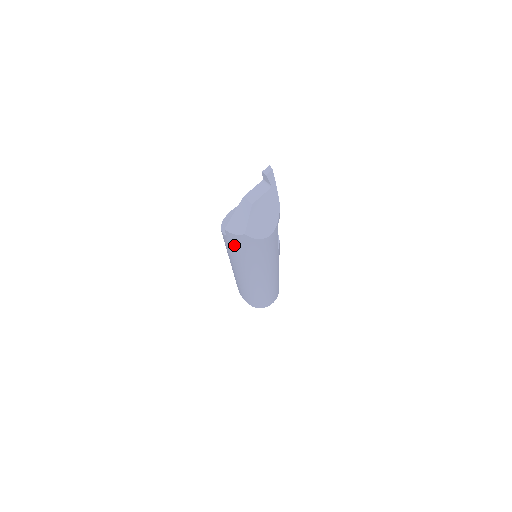
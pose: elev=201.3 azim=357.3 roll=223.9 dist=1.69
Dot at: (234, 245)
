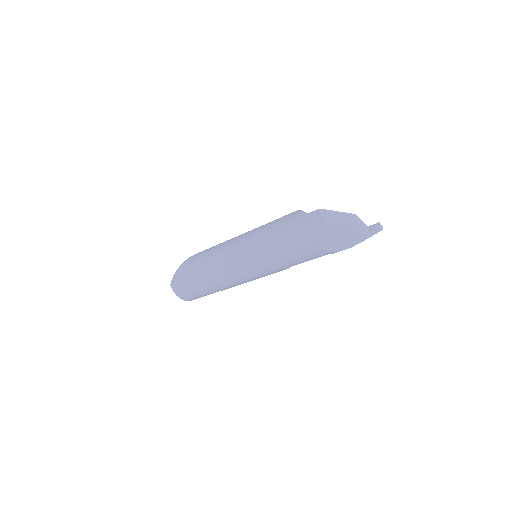
Dot at: (299, 223)
